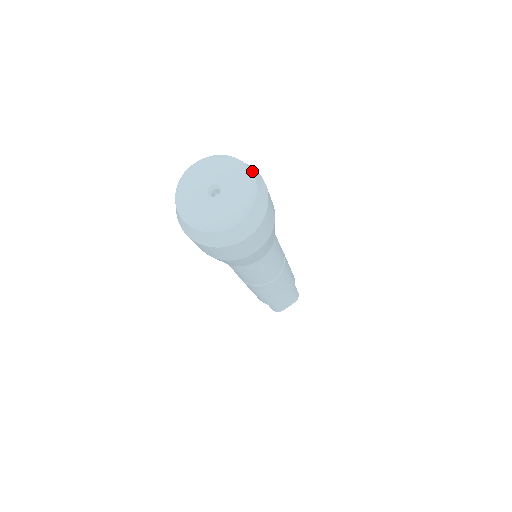
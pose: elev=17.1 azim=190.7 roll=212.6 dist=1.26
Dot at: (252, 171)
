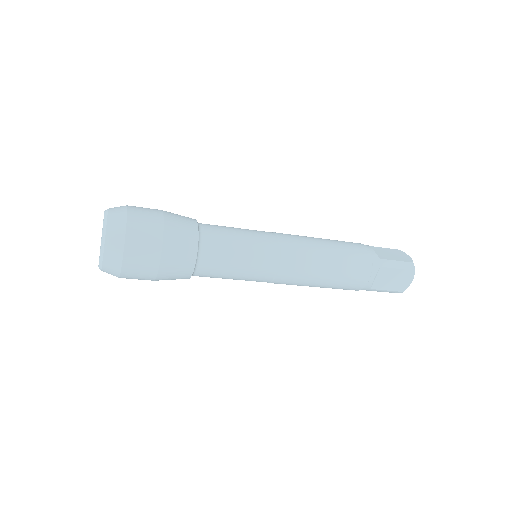
Dot at: (109, 212)
